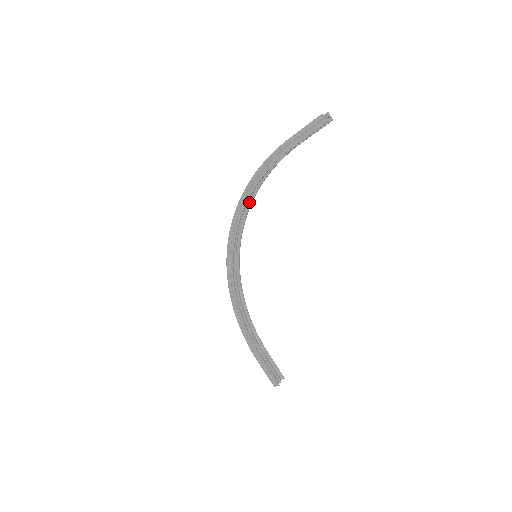
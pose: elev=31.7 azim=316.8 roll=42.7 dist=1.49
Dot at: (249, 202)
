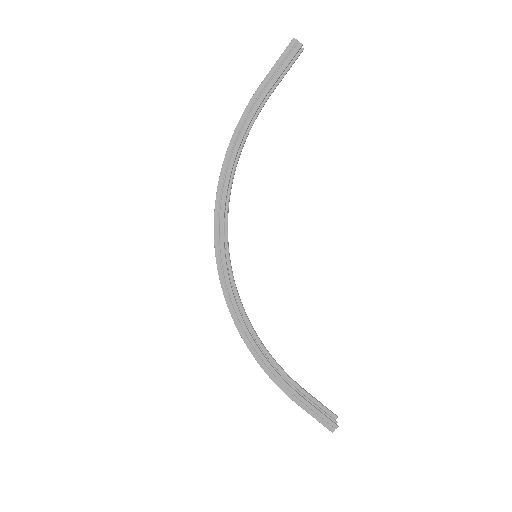
Dot at: occluded
